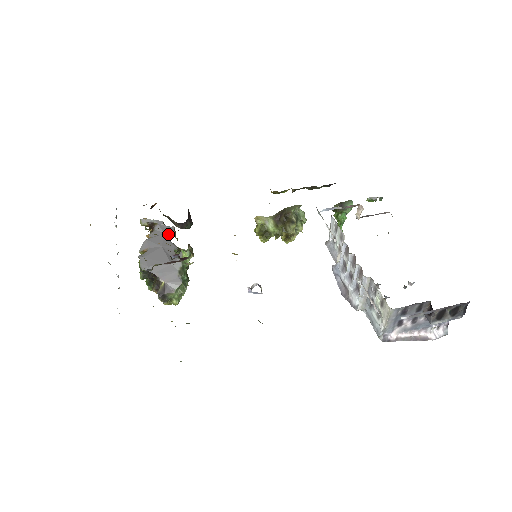
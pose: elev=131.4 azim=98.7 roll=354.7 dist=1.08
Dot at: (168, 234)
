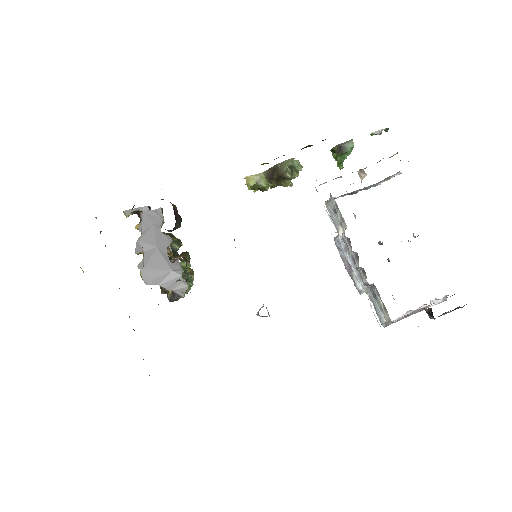
Dot at: (158, 223)
